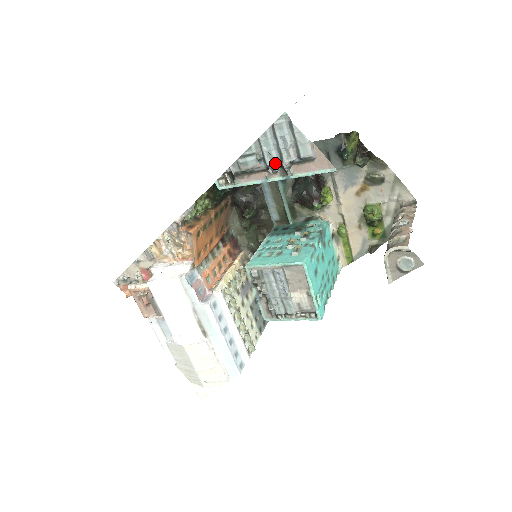
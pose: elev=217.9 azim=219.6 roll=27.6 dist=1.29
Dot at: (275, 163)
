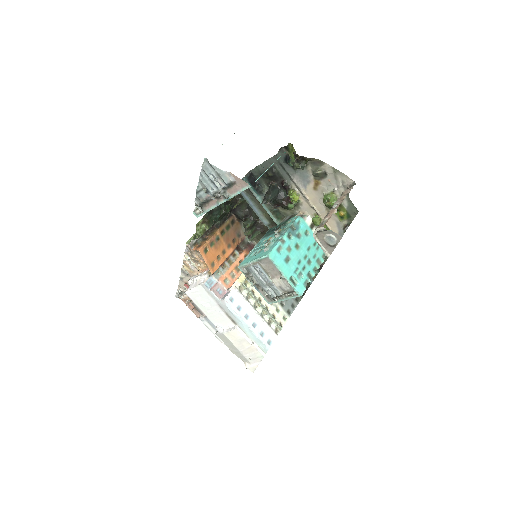
Dot at: (216, 192)
